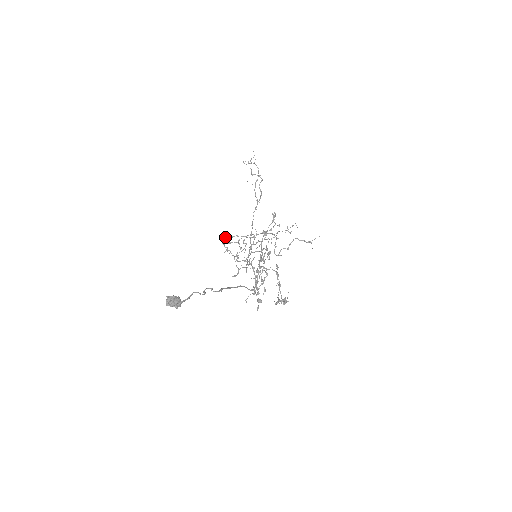
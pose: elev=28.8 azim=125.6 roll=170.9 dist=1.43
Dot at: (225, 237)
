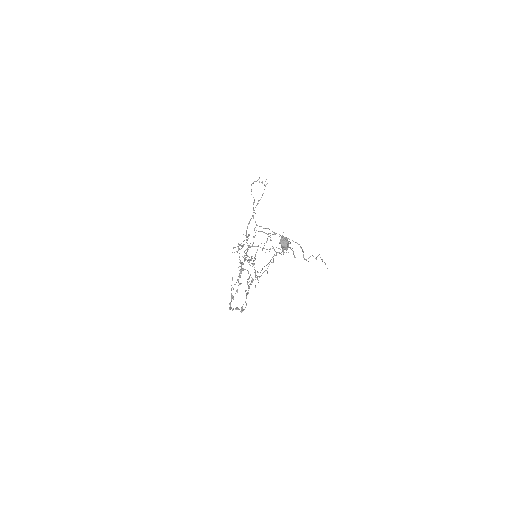
Dot at: (257, 225)
